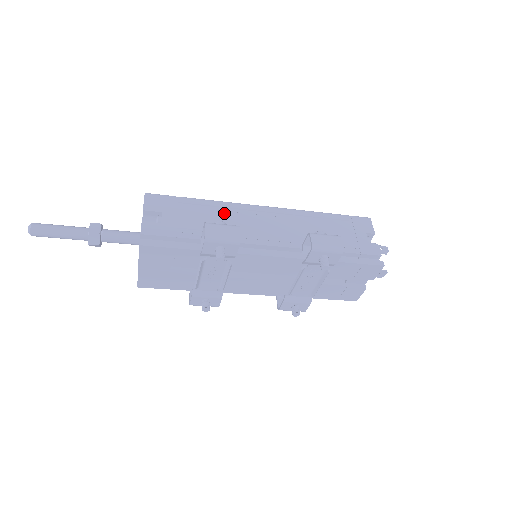
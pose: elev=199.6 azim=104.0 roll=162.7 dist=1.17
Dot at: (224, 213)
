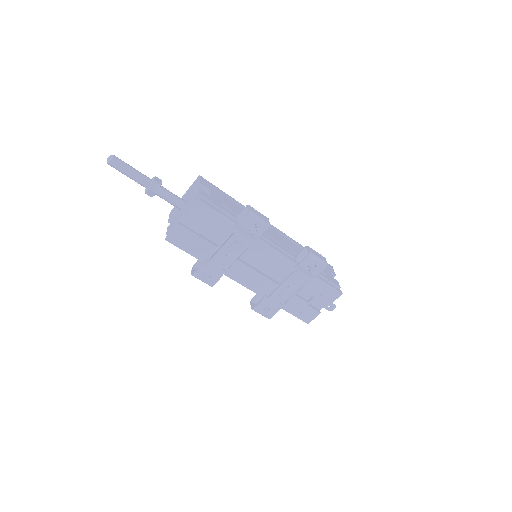
Dot at: occluded
